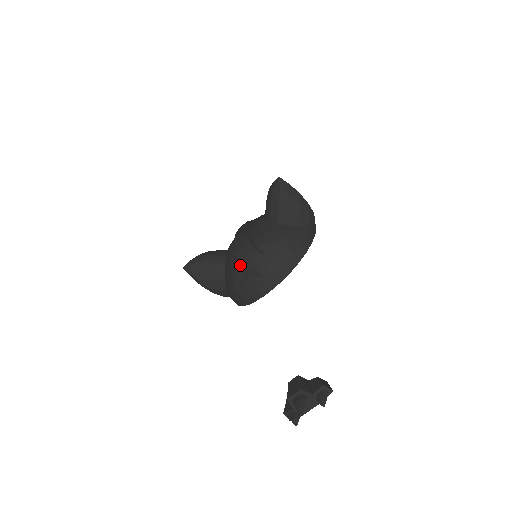
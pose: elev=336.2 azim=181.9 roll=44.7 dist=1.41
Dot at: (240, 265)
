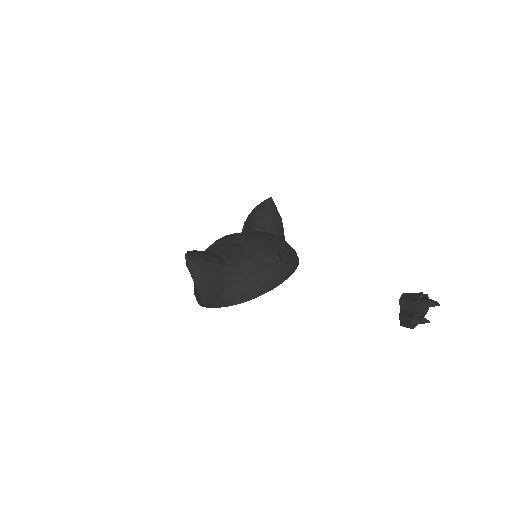
Dot at: (256, 254)
